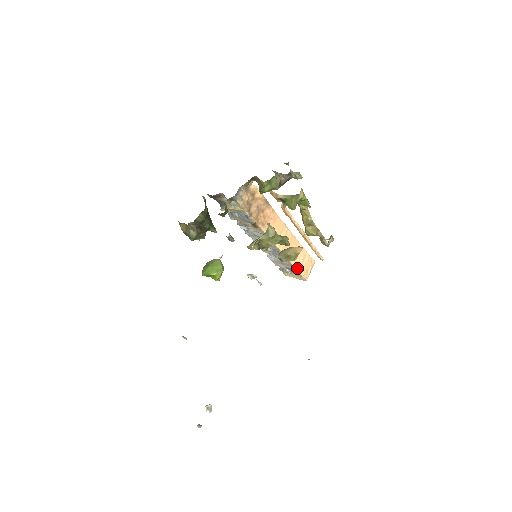
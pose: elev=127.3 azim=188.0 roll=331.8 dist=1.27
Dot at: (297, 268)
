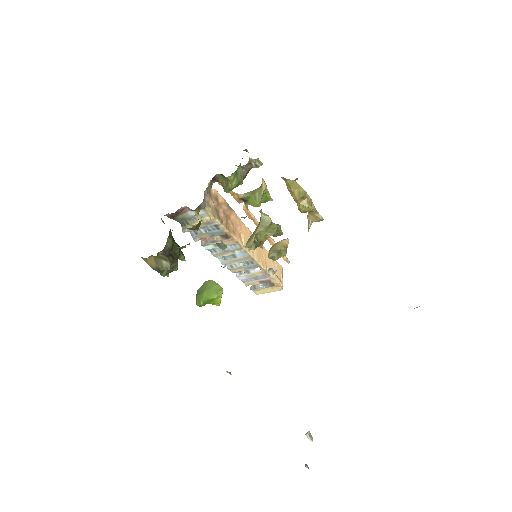
Dot at: (272, 277)
